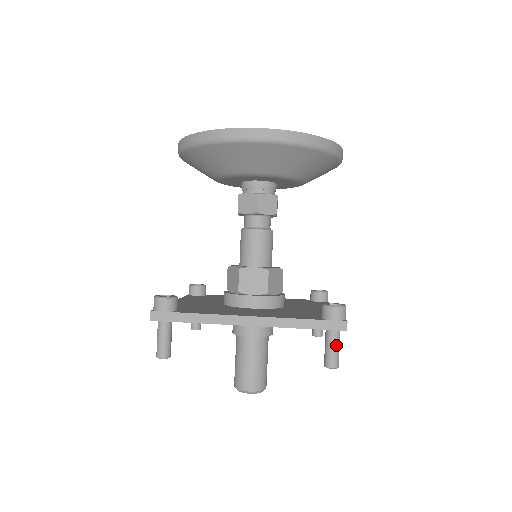
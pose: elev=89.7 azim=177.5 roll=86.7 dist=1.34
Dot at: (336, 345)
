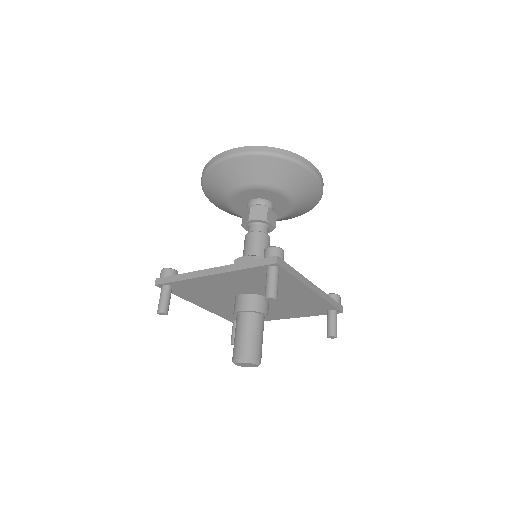
Dot at: (271, 278)
